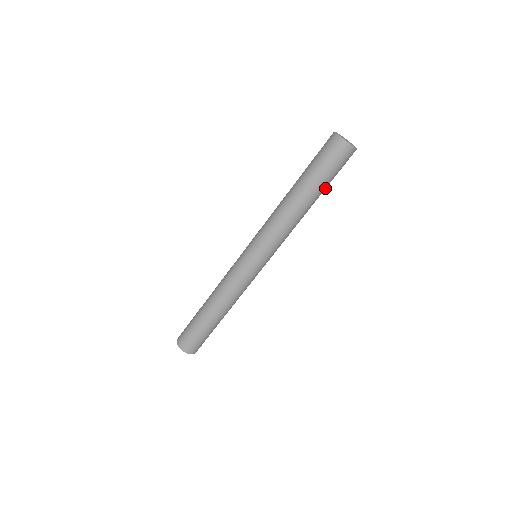
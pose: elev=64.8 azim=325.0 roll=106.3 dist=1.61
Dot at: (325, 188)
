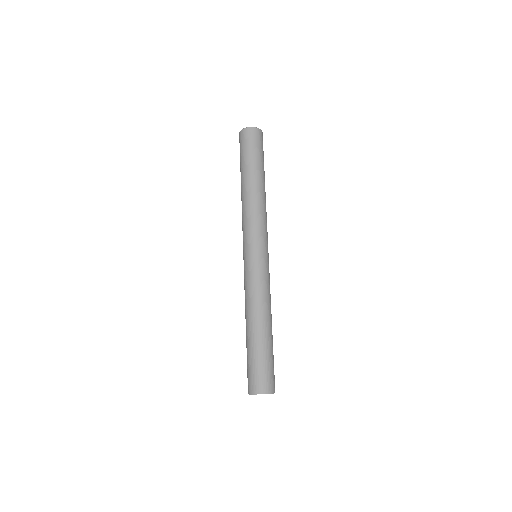
Dot at: occluded
